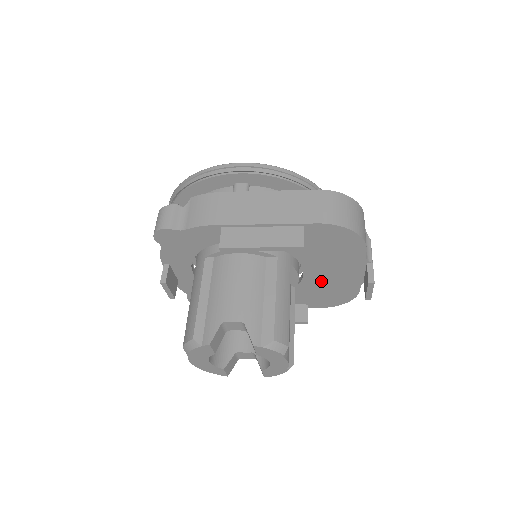
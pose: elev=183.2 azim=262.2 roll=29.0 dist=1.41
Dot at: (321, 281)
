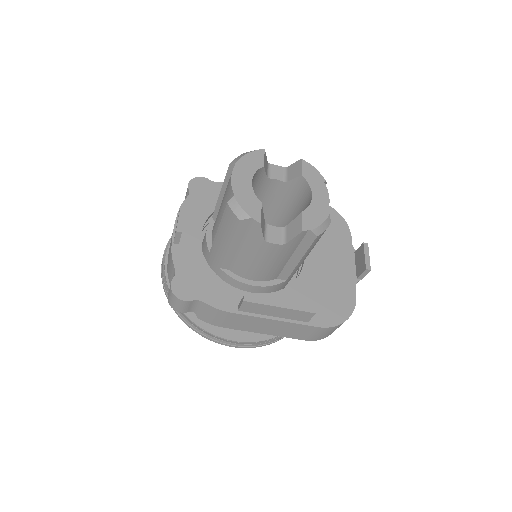
Dot at: (320, 273)
